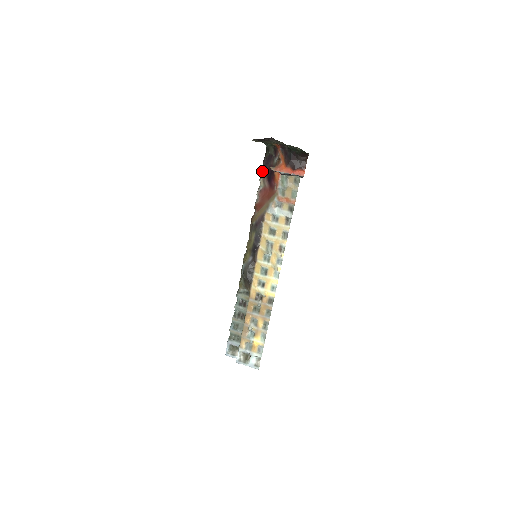
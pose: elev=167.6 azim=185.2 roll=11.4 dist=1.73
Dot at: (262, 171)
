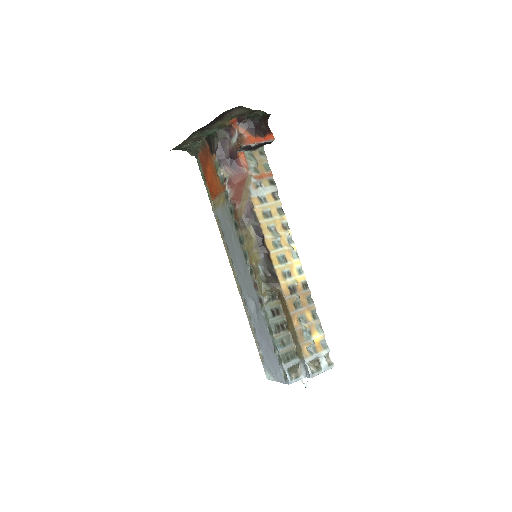
Dot at: (219, 162)
